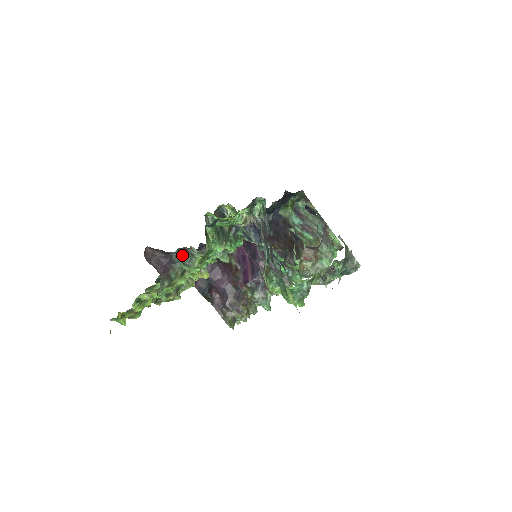
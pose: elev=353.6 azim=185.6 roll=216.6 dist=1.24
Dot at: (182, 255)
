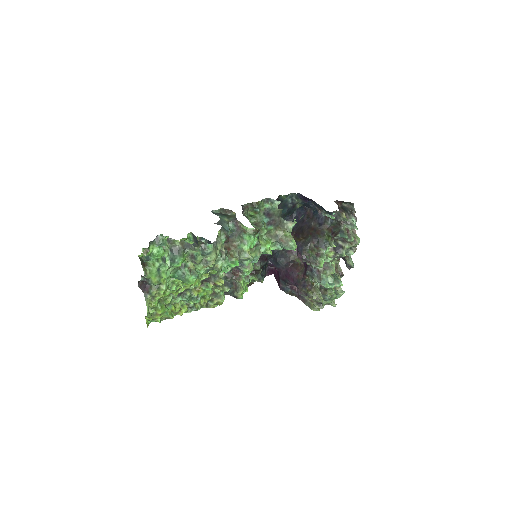
Dot at: (147, 279)
